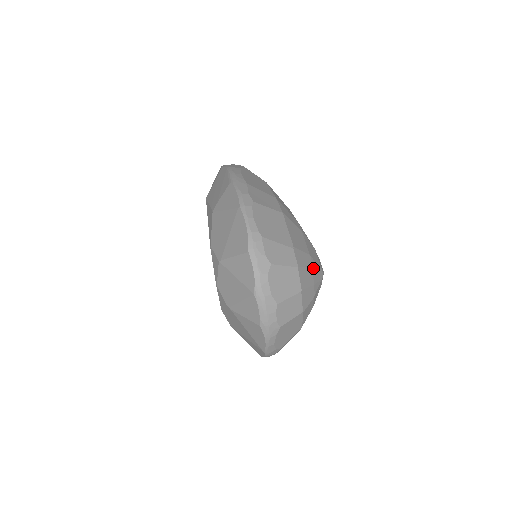
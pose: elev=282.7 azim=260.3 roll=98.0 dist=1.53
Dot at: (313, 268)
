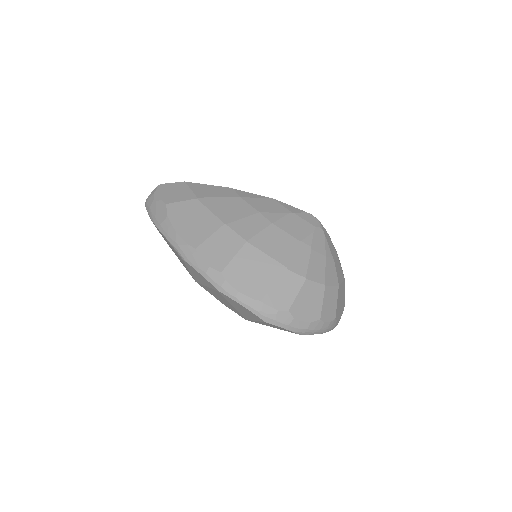
Dot at: (312, 247)
